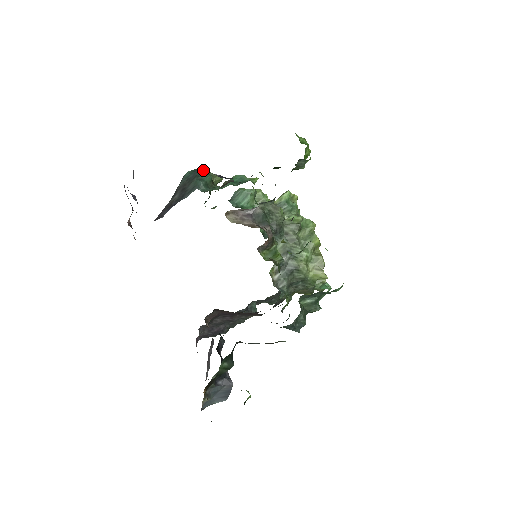
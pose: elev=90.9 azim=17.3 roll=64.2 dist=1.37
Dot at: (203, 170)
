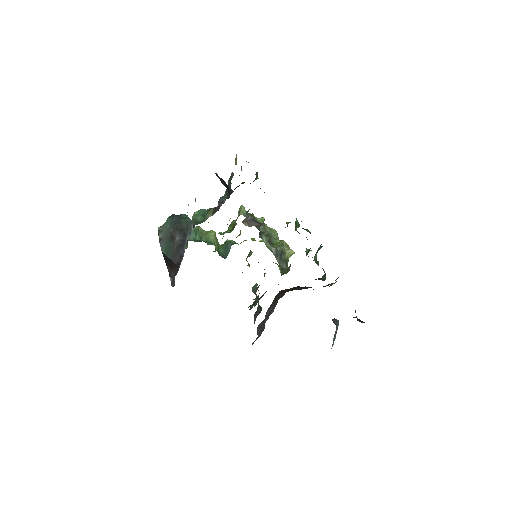
Dot at: occluded
